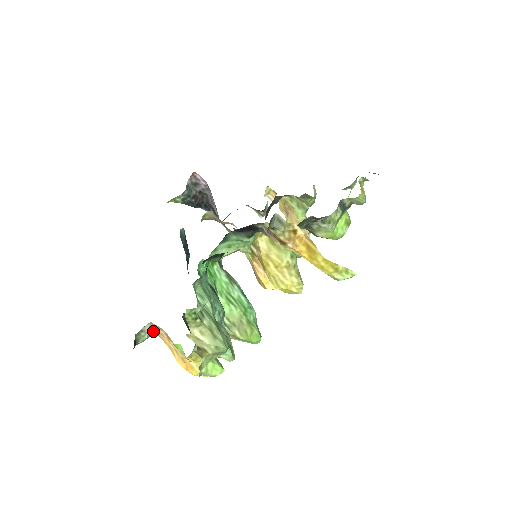
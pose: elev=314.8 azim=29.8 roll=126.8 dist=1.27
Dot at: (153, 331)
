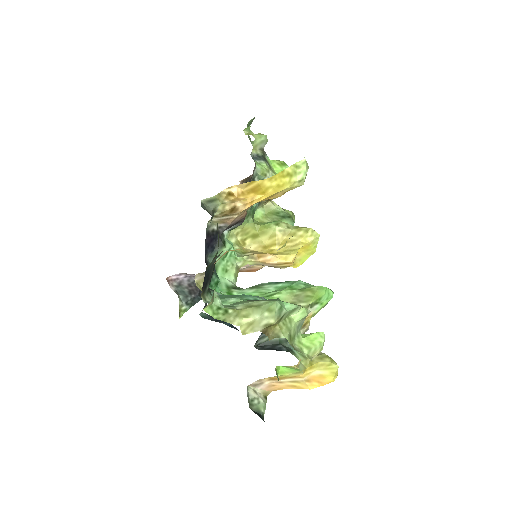
Dot at: (262, 392)
